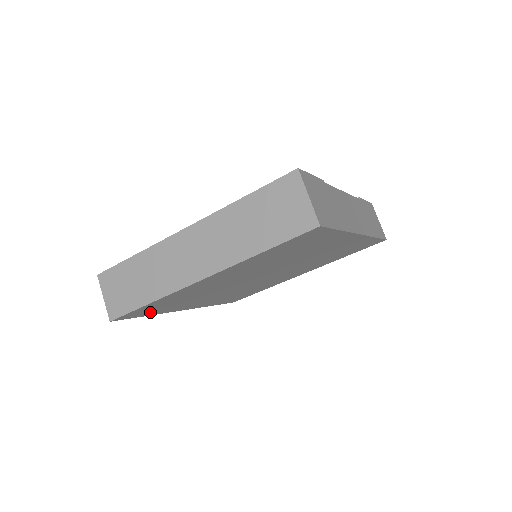
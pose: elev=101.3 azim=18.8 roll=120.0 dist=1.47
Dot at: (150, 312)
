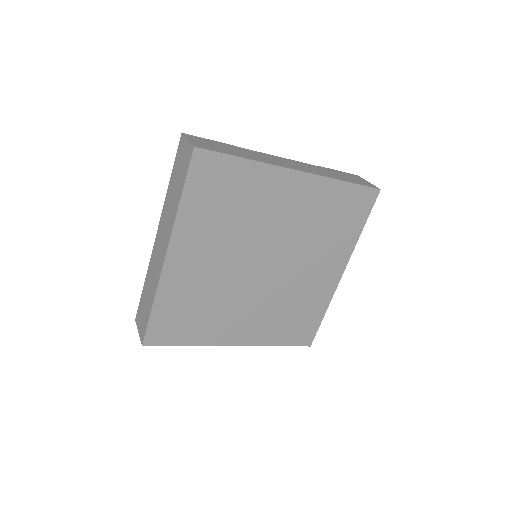
Dot at: (181, 335)
